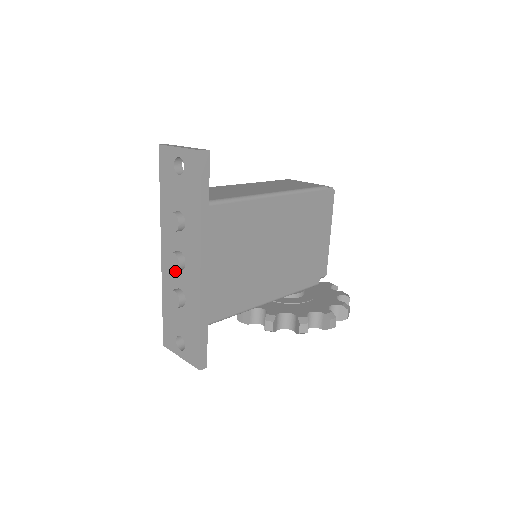
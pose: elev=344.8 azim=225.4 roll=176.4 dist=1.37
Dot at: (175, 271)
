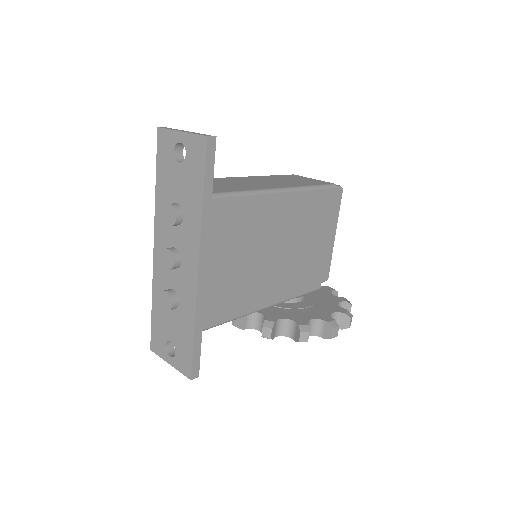
Dot at: occluded
